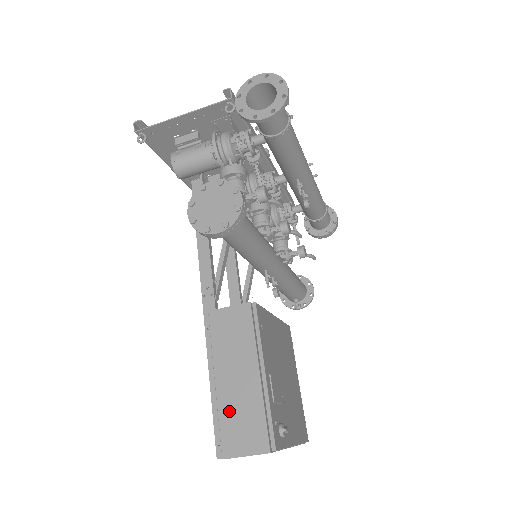
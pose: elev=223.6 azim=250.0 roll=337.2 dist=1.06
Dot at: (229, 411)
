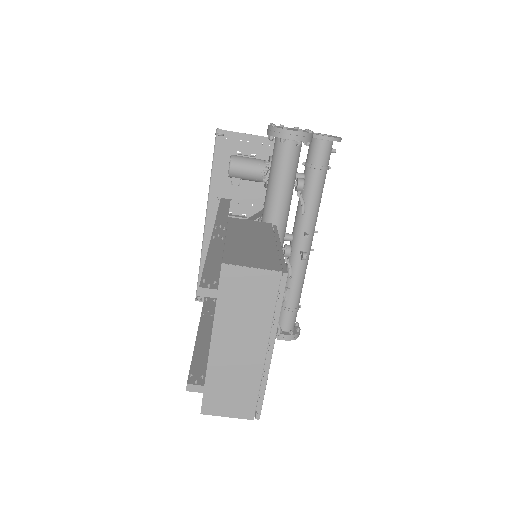
Dot at: (238, 248)
